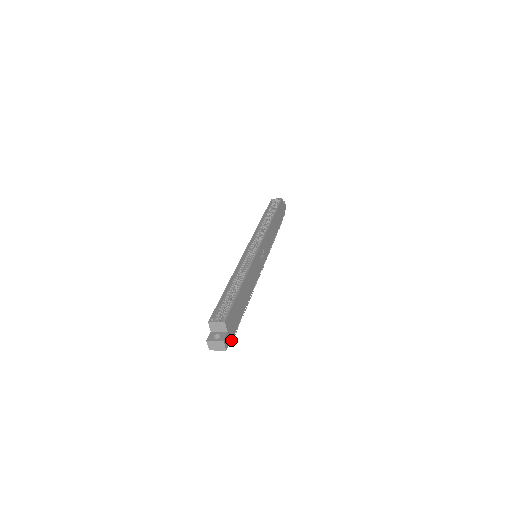
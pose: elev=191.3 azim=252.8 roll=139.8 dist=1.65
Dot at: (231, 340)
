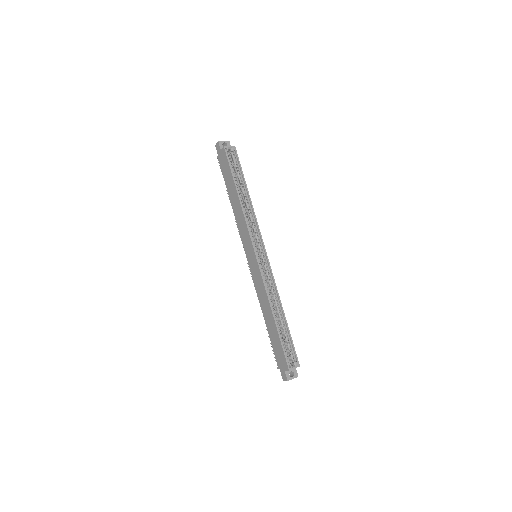
Dot at: occluded
